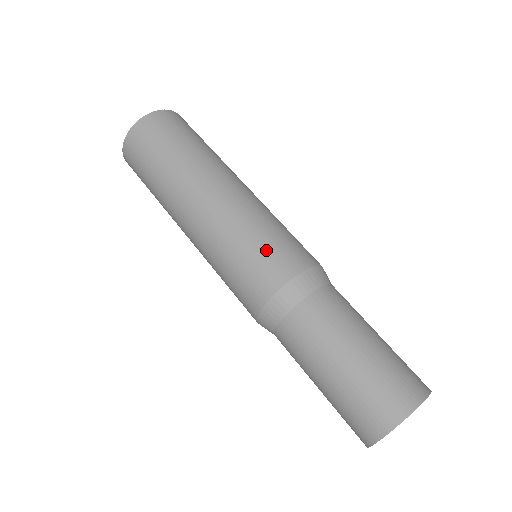
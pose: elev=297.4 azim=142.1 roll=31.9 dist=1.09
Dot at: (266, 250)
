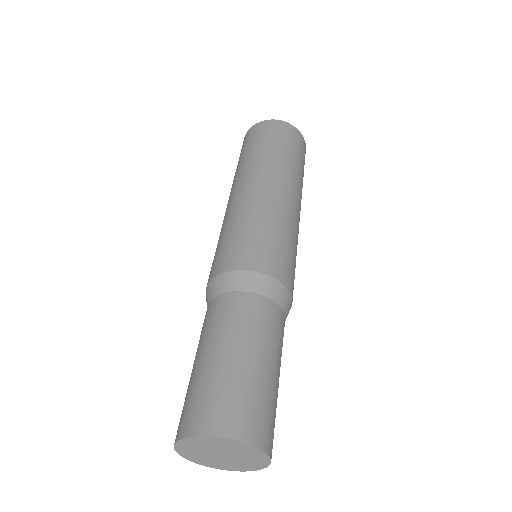
Dot at: (226, 245)
